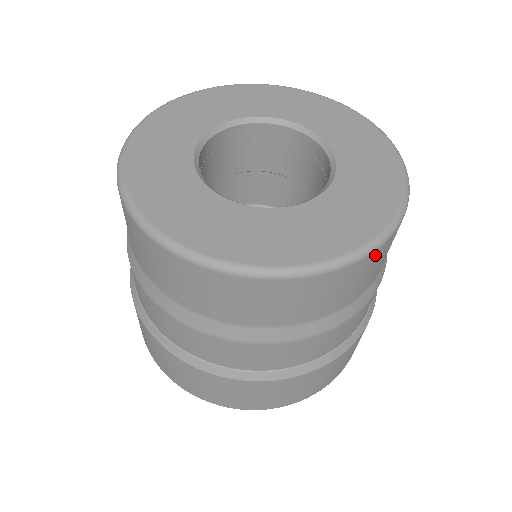
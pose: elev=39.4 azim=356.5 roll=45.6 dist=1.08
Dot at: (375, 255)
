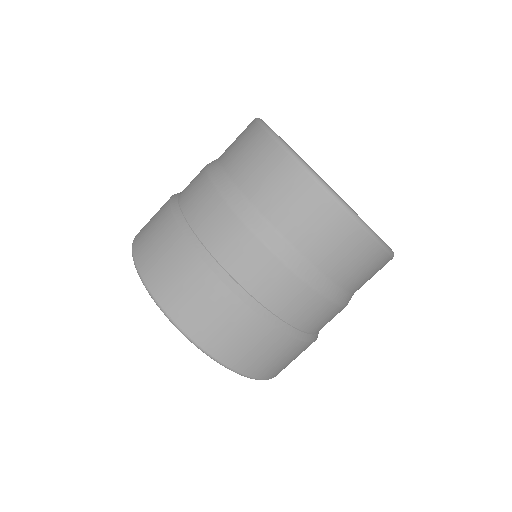
Dot at: (387, 262)
